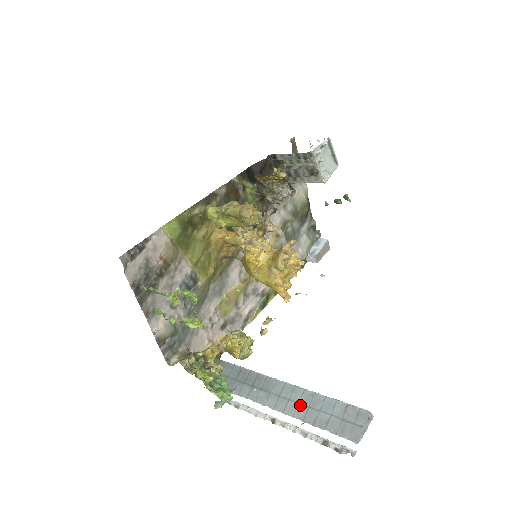
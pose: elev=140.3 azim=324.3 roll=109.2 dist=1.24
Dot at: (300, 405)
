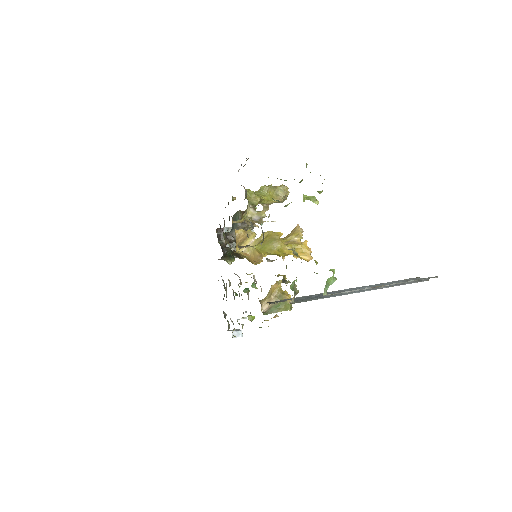
Dot at: occluded
